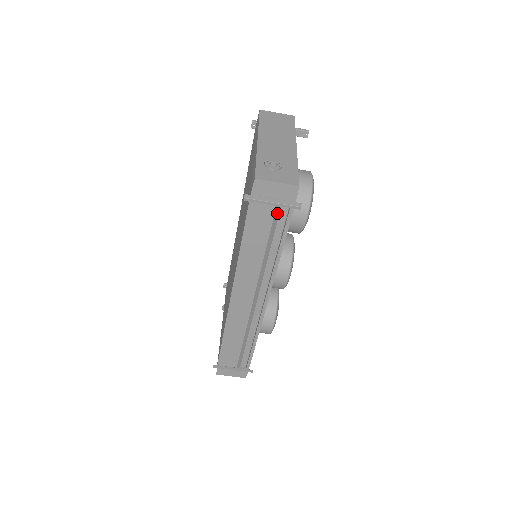
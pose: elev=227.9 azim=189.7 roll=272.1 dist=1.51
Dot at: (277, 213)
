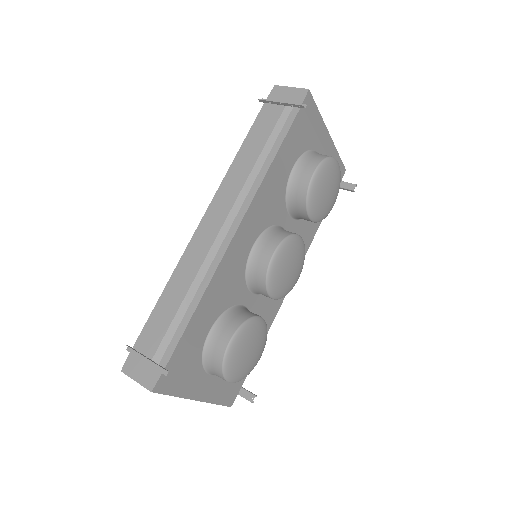
Dot at: (283, 120)
